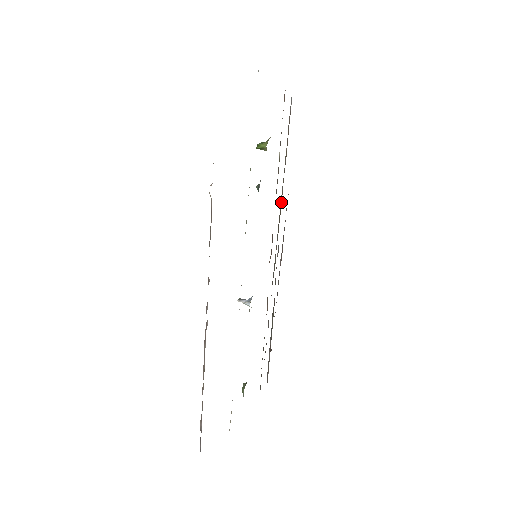
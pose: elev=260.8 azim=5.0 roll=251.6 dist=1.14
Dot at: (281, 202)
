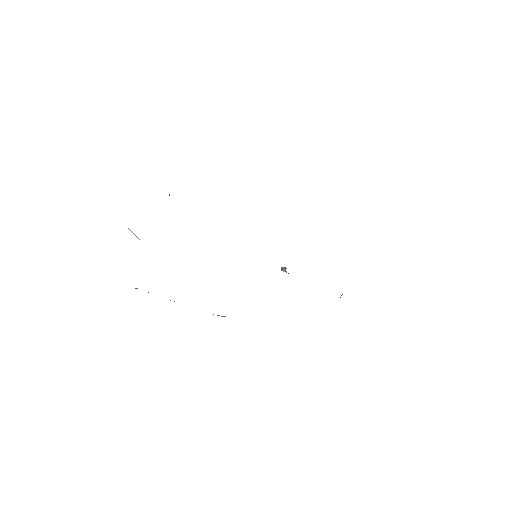
Dot at: occluded
